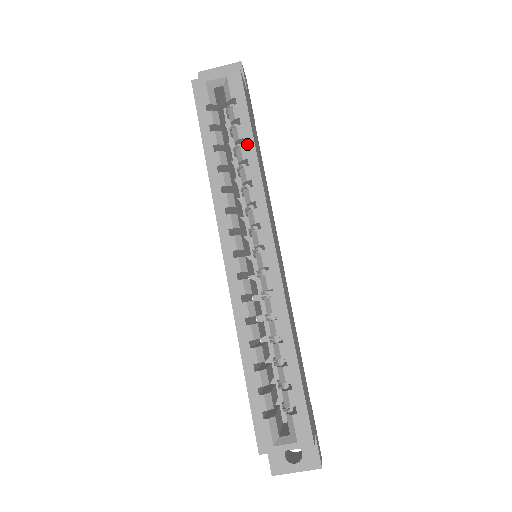
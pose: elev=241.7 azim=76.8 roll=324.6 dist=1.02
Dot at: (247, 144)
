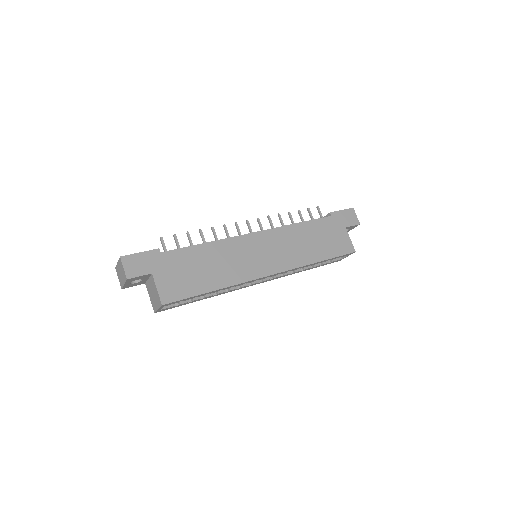
Dot at: occluded
